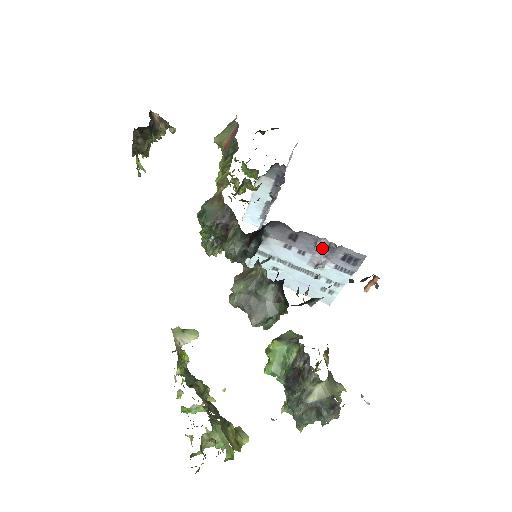
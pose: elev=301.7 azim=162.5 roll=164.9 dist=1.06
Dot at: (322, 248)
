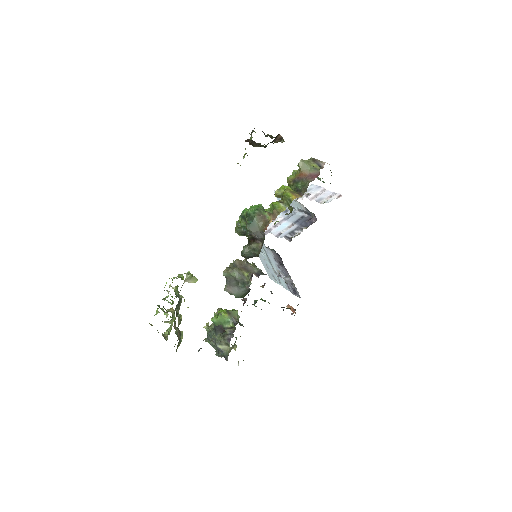
Dot at: (288, 282)
